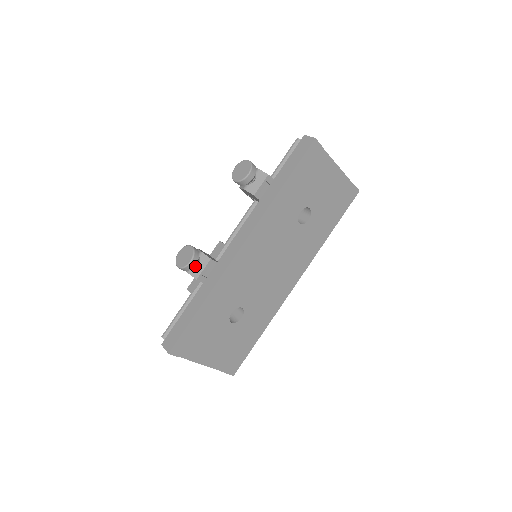
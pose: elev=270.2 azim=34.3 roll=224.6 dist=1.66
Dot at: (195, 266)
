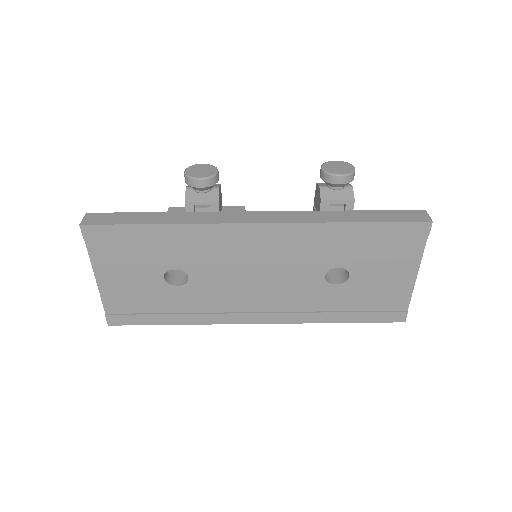
Dot at: (199, 190)
